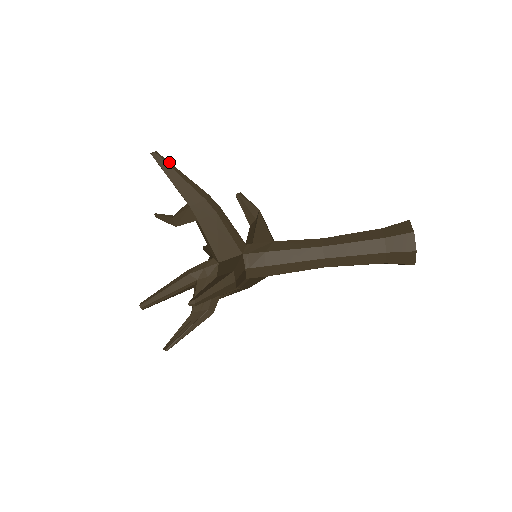
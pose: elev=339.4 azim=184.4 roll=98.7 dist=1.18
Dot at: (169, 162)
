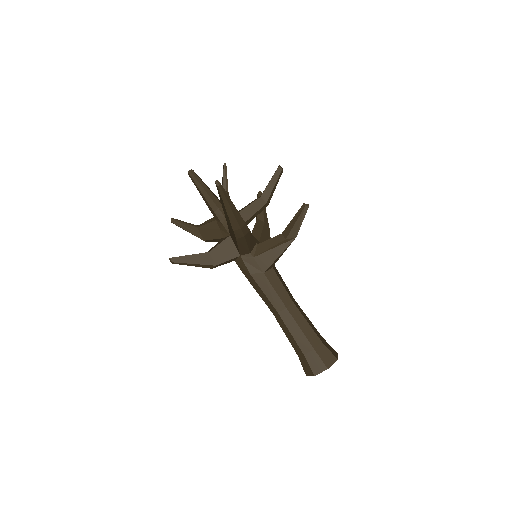
Dot at: (225, 197)
